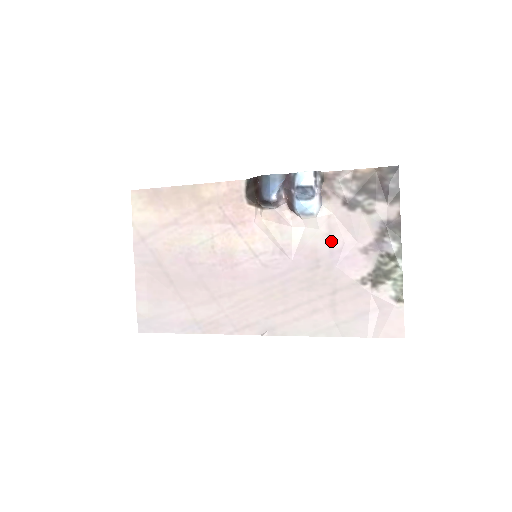
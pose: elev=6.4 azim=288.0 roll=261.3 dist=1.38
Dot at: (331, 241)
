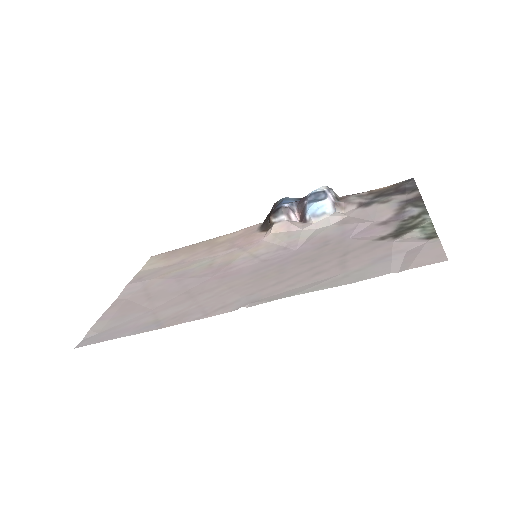
Dot at: (344, 227)
